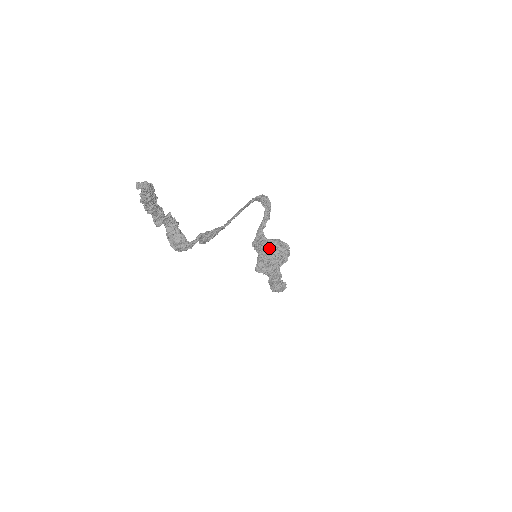
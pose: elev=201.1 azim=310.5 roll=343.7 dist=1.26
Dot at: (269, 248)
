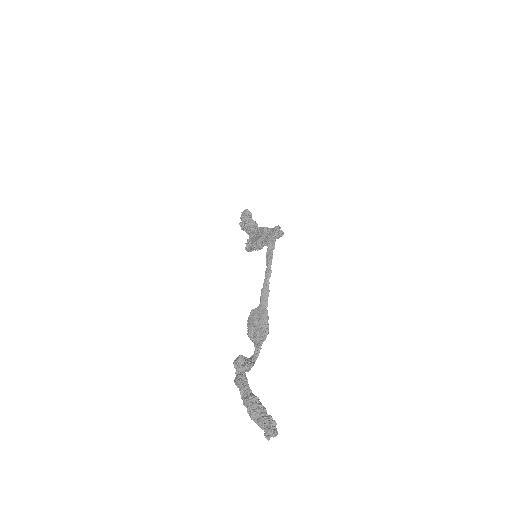
Dot at: (265, 241)
